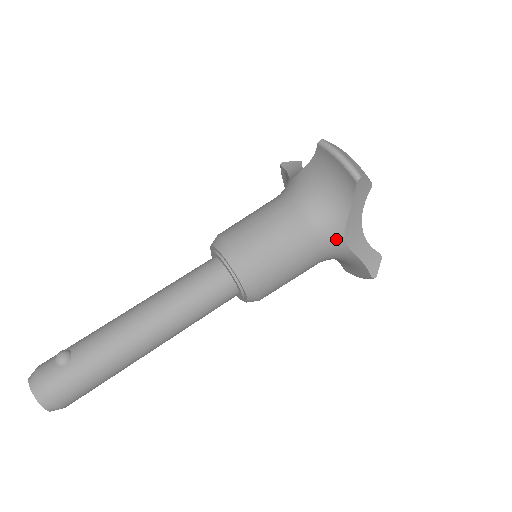
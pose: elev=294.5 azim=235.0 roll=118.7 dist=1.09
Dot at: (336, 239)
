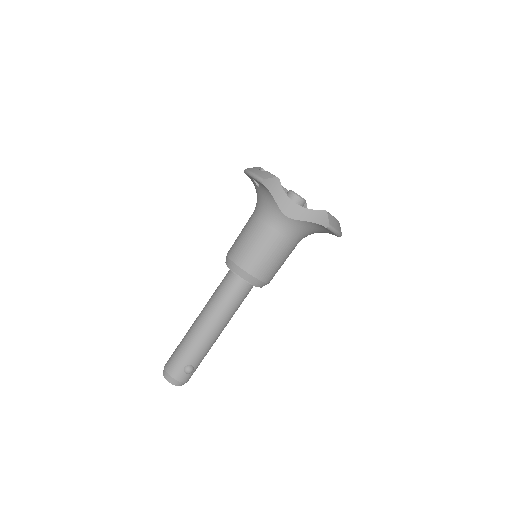
Dot at: occluded
